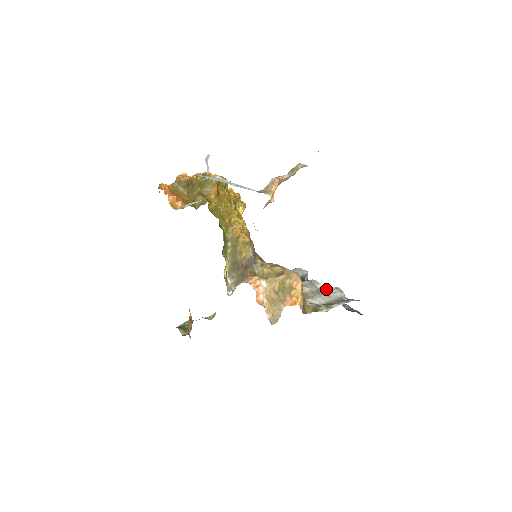
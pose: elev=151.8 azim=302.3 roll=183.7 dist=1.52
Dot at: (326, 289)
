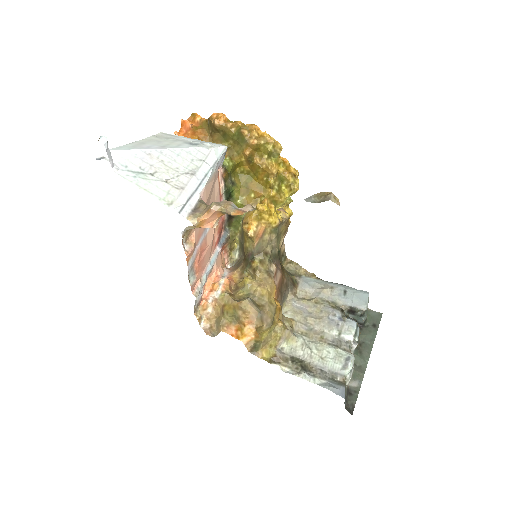
Dot at: (344, 347)
